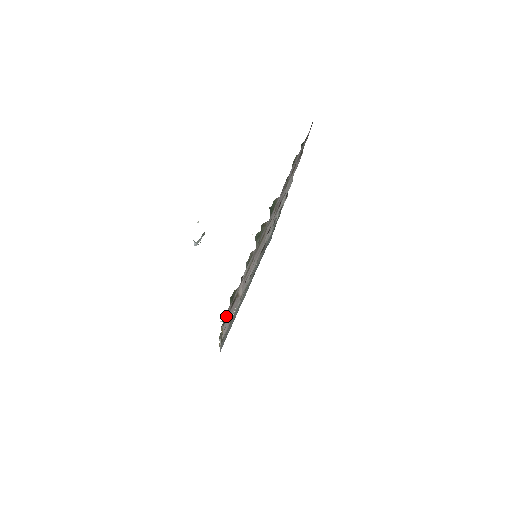
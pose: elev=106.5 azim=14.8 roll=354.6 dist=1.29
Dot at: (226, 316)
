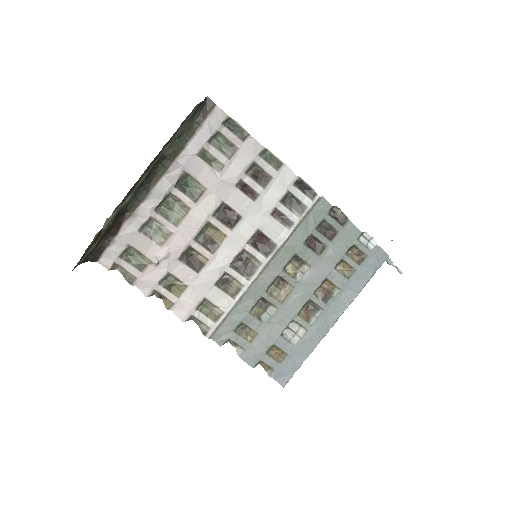
Dot at: (109, 264)
